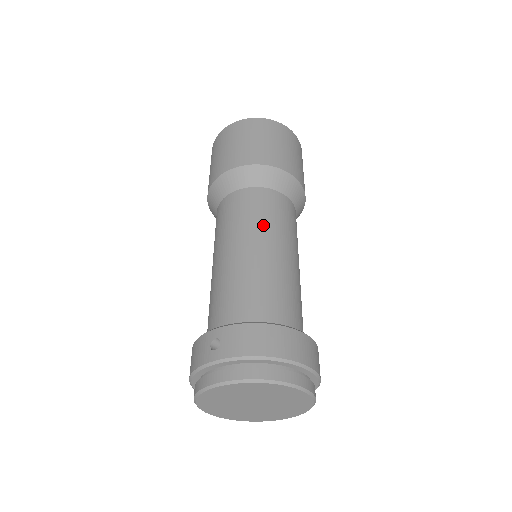
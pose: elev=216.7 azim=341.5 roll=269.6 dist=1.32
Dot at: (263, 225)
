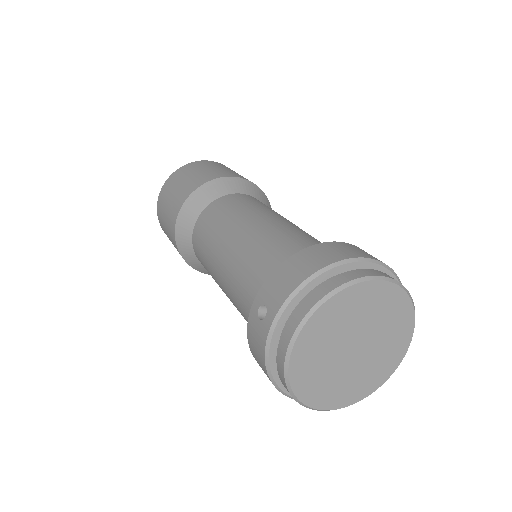
Dot at: (236, 216)
